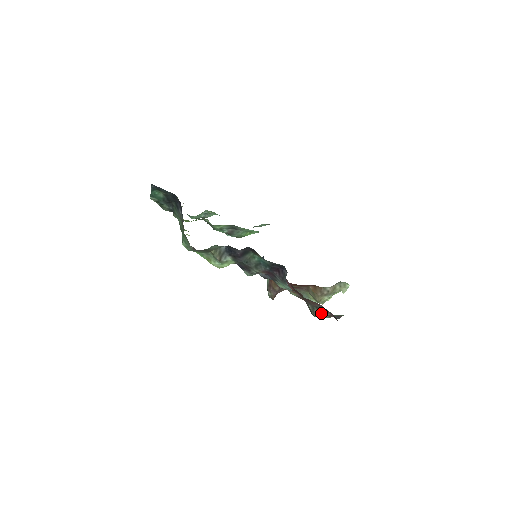
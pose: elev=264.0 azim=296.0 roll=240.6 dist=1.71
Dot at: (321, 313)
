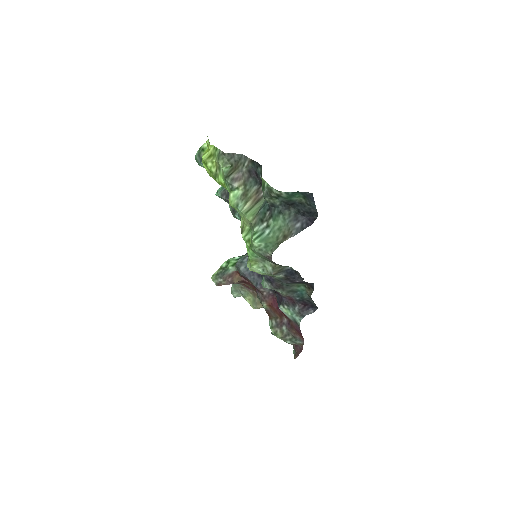
Dot at: (292, 341)
